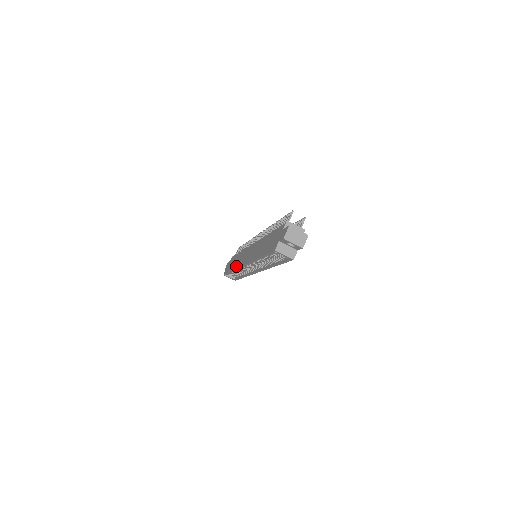
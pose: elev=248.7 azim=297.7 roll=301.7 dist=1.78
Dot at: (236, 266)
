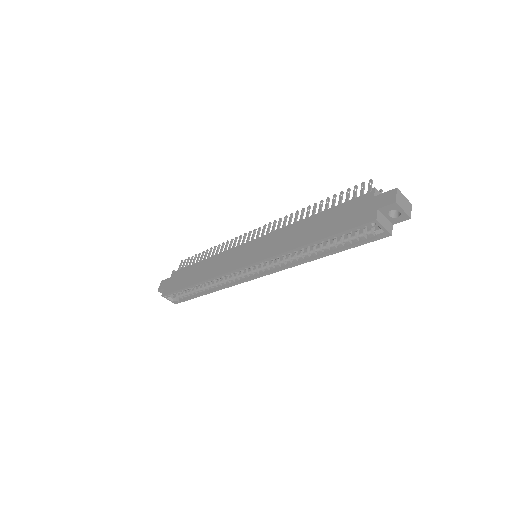
Dot at: (212, 274)
